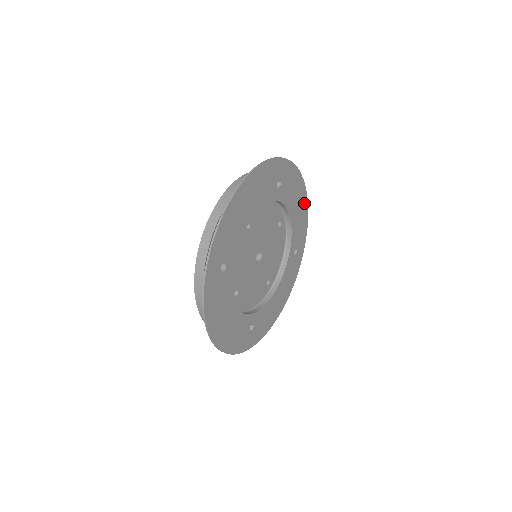
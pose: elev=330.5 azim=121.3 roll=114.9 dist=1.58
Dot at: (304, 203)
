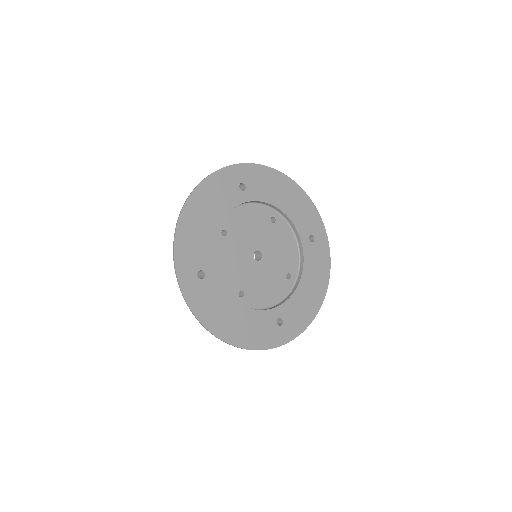
Dot at: (316, 303)
